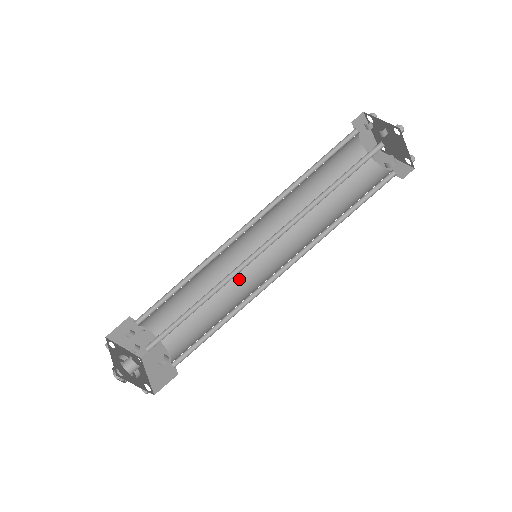
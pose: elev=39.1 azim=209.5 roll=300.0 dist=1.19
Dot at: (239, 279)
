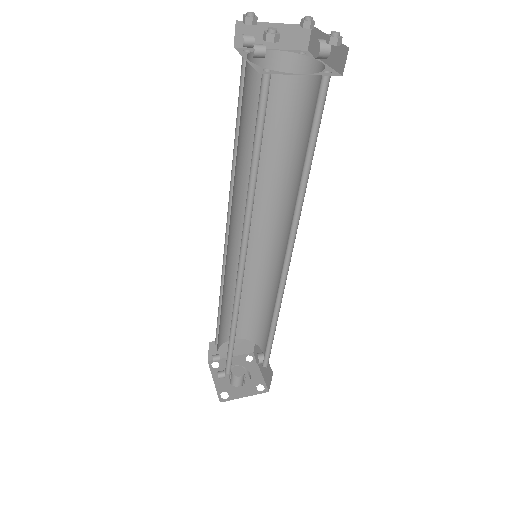
Dot at: (269, 270)
